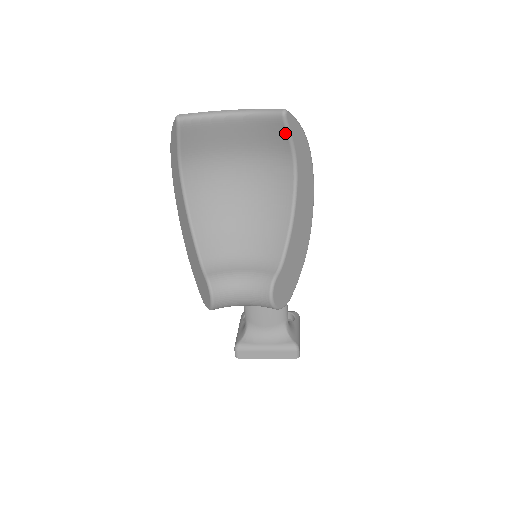
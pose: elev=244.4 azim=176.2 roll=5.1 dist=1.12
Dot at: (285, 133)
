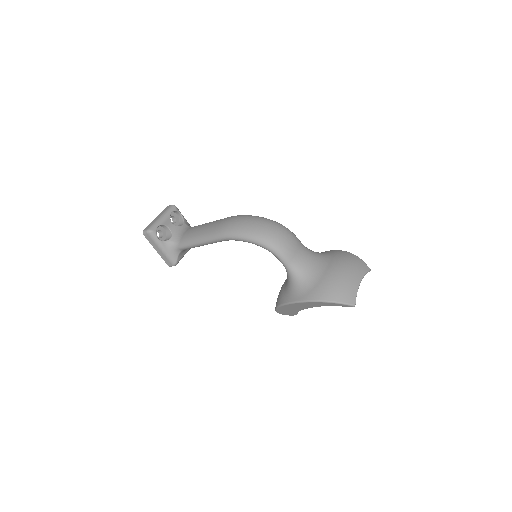
Dot at: occluded
